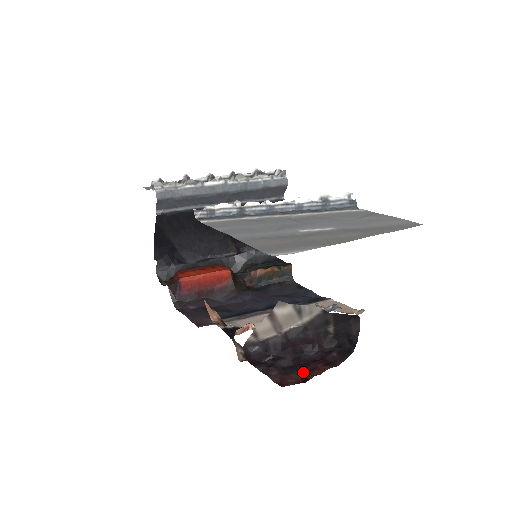
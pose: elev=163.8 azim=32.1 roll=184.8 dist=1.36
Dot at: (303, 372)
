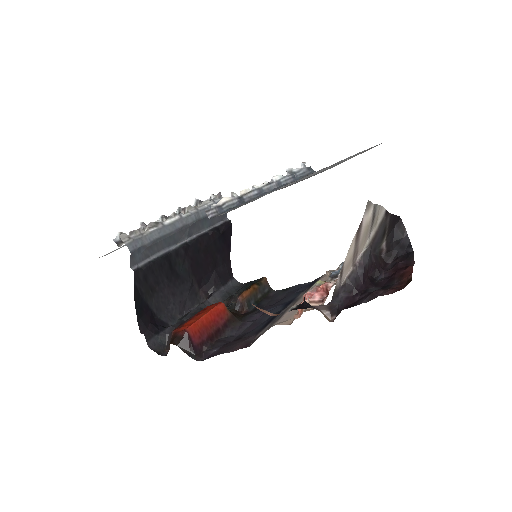
Dot at: (398, 281)
